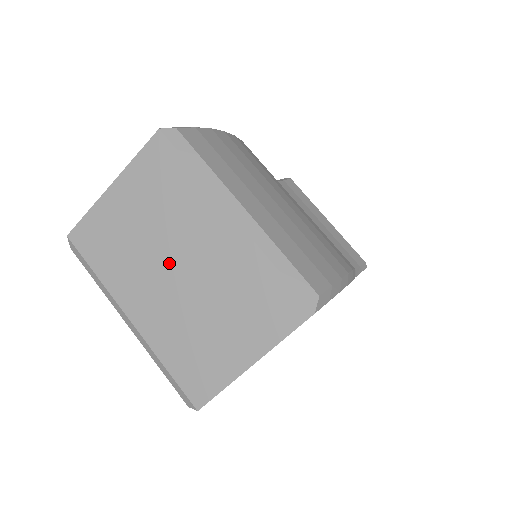
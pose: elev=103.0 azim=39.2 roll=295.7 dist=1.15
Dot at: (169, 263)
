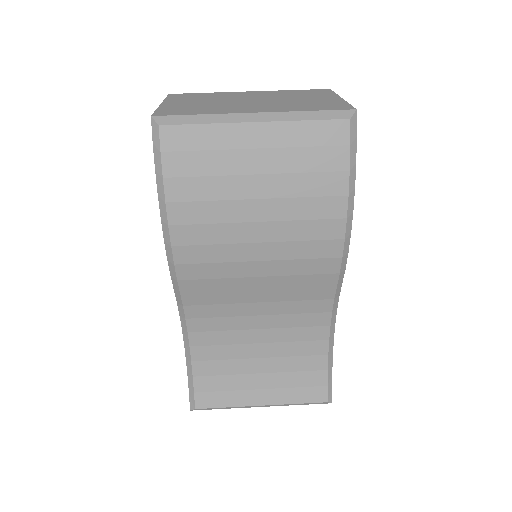
Dot at: (242, 101)
